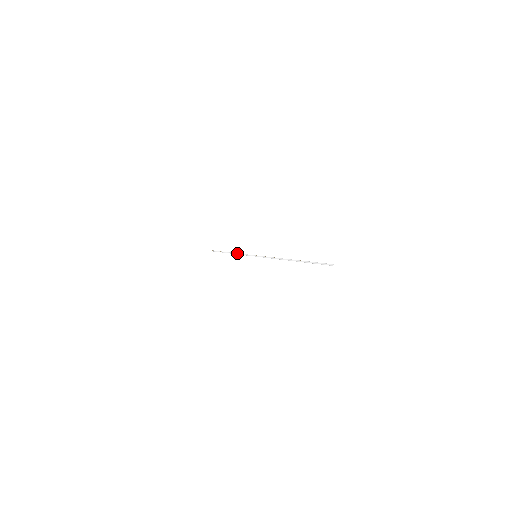
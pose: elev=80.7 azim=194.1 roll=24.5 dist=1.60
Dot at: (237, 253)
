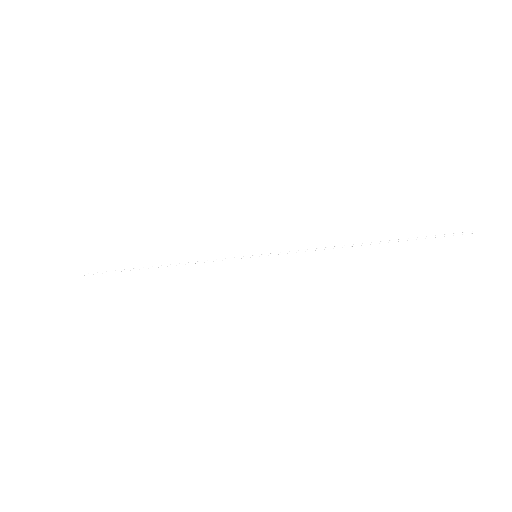
Dot at: occluded
